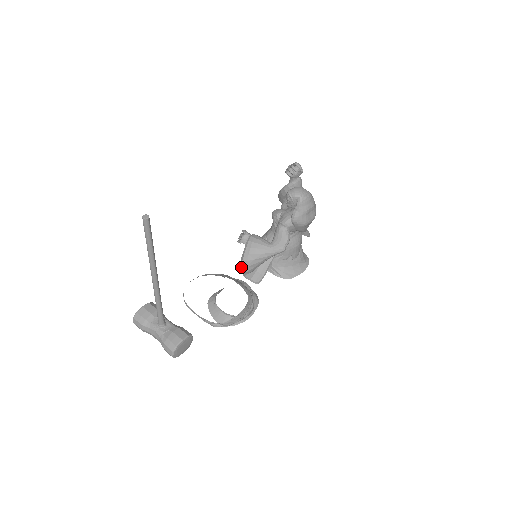
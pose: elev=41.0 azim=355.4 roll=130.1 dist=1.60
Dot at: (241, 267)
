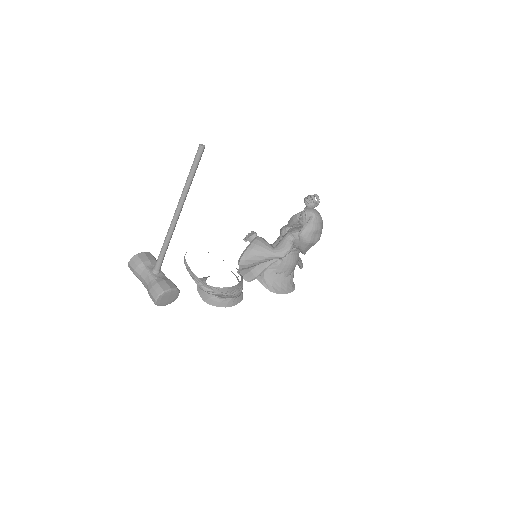
Dot at: (241, 258)
